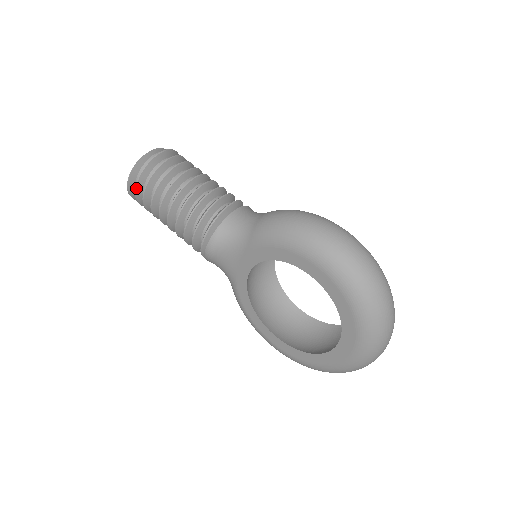
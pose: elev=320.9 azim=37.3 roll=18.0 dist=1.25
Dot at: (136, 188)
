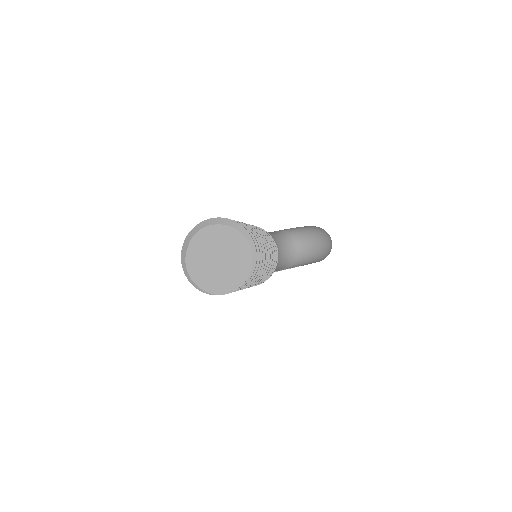
Dot at: occluded
